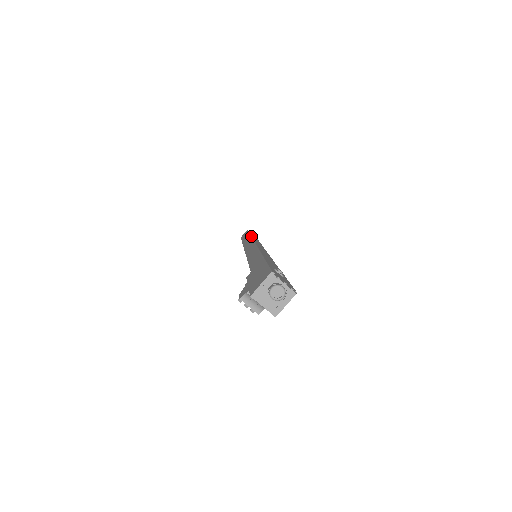
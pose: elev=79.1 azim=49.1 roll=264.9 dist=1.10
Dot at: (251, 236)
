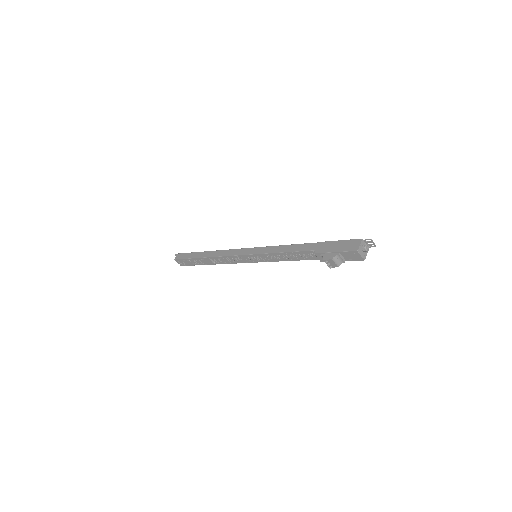
Dot at: (218, 250)
